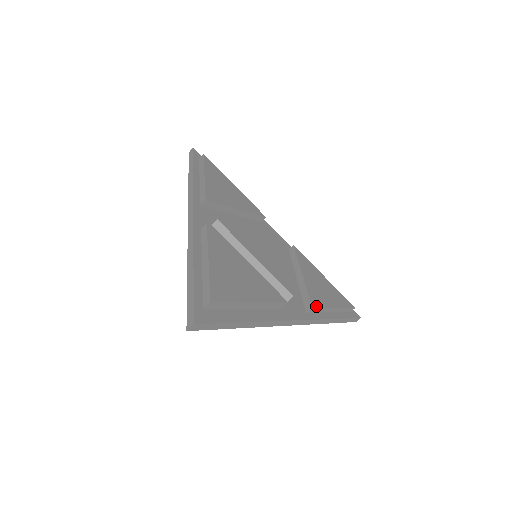
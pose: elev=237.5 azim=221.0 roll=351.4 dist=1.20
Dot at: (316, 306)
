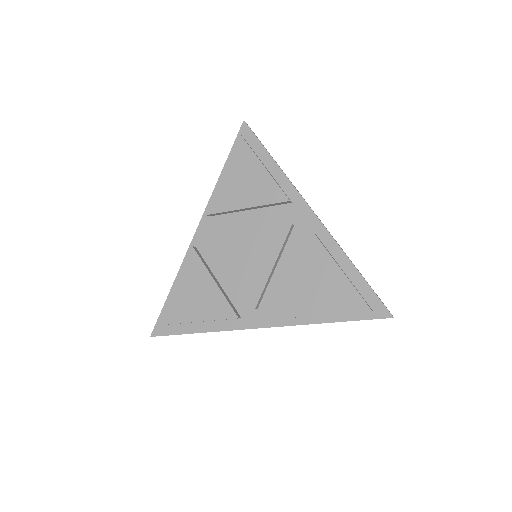
Dot at: (284, 317)
